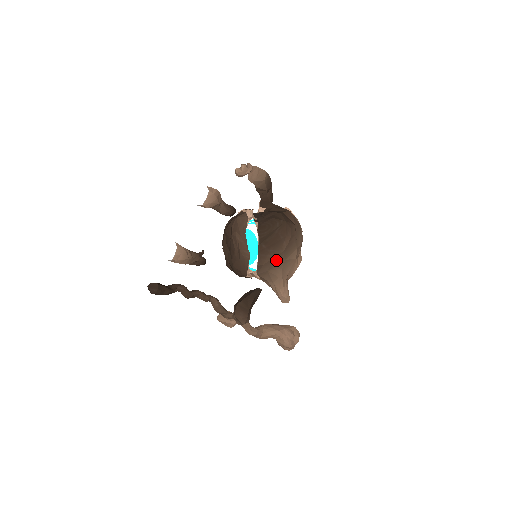
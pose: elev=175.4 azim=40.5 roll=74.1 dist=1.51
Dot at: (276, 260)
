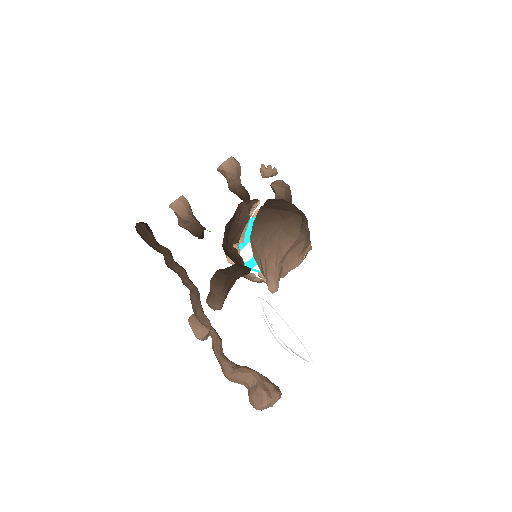
Dot at: (274, 227)
